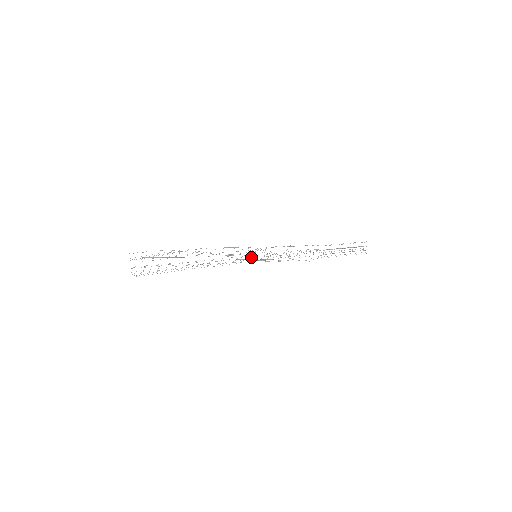
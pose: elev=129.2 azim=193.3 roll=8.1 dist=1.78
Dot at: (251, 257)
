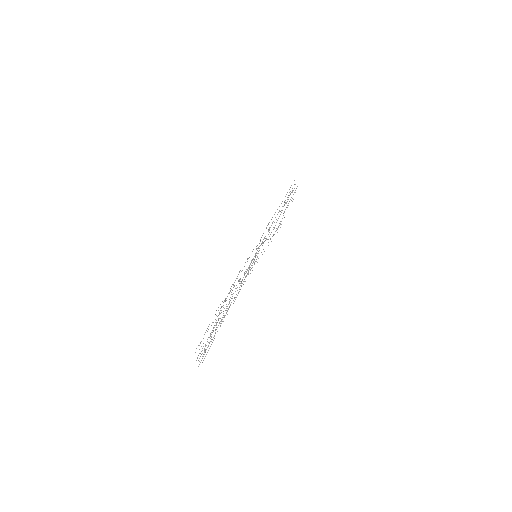
Dot at: (251, 261)
